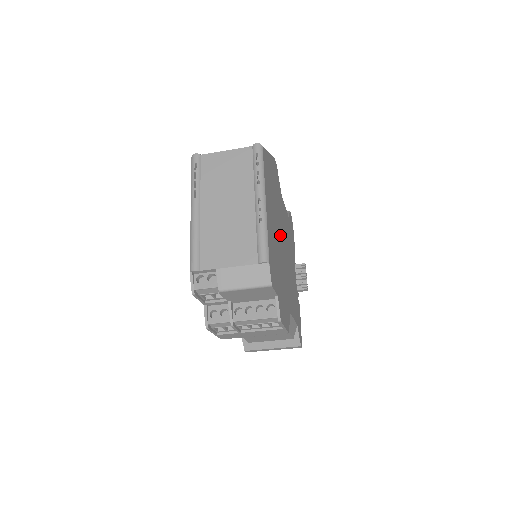
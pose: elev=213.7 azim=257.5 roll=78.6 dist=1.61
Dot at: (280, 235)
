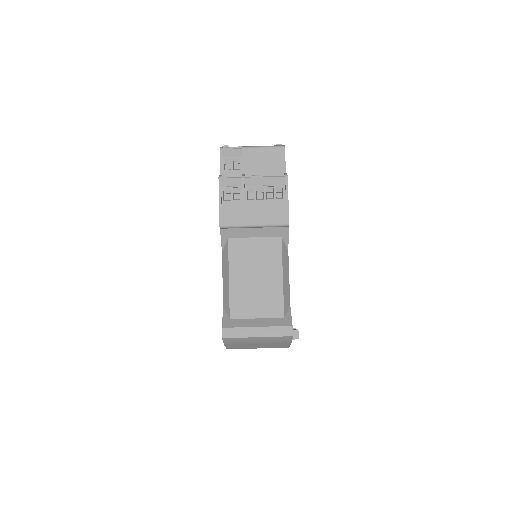
Dot at: occluded
